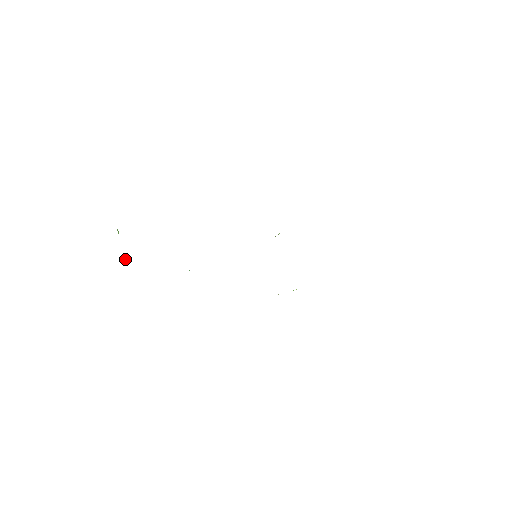
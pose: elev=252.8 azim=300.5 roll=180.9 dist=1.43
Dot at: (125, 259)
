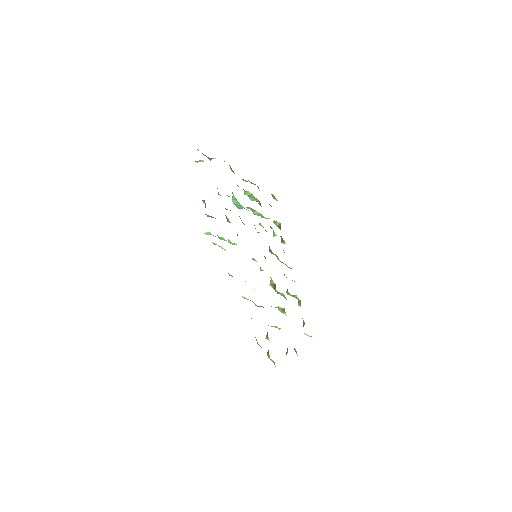
Dot at: occluded
